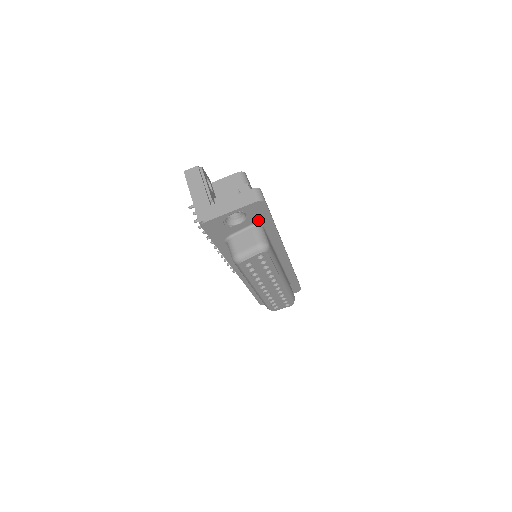
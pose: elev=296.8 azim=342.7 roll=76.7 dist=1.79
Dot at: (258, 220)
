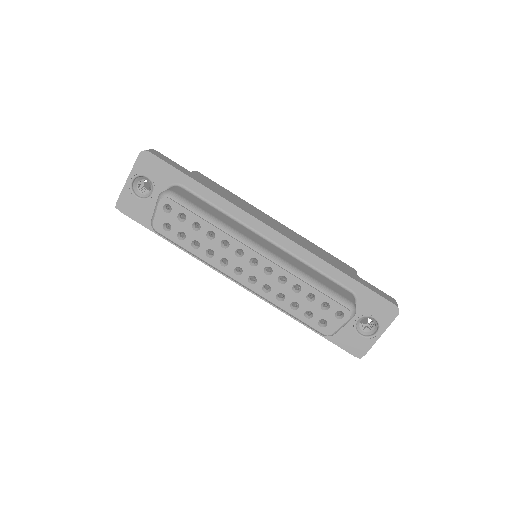
Dot at: (168, 180)
